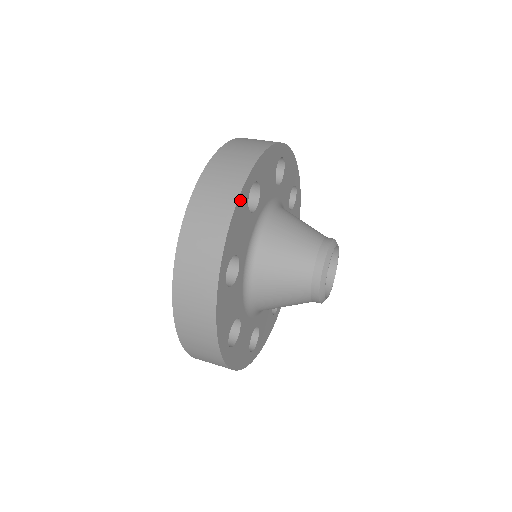
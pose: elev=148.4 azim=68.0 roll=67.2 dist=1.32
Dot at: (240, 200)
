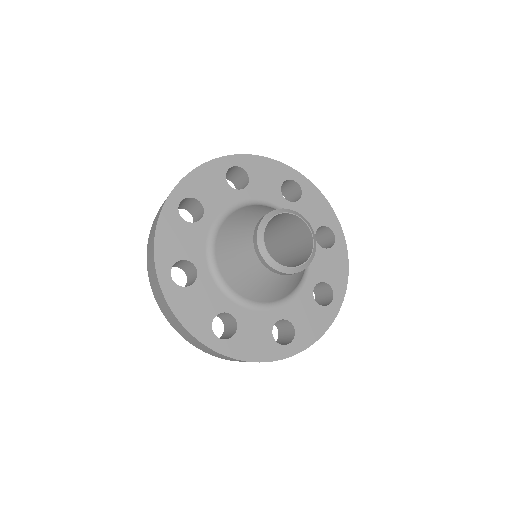
Dot at: (213, 164)
